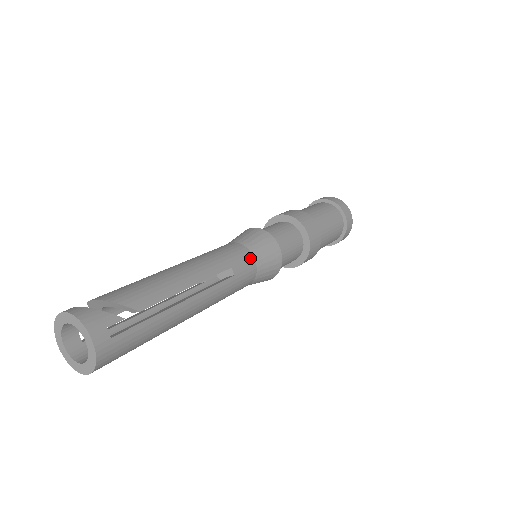
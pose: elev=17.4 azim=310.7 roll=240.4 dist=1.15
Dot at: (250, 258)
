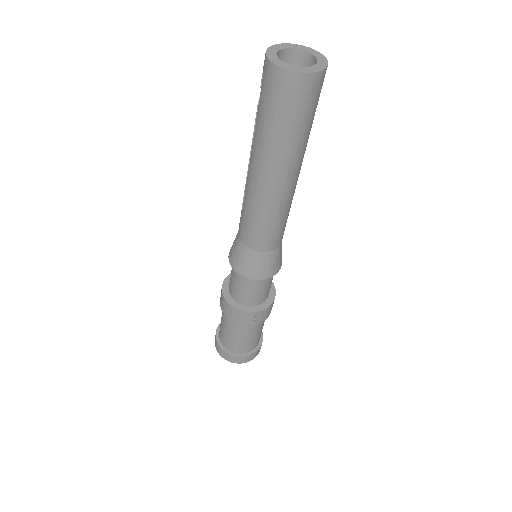
Dot at: occluded
